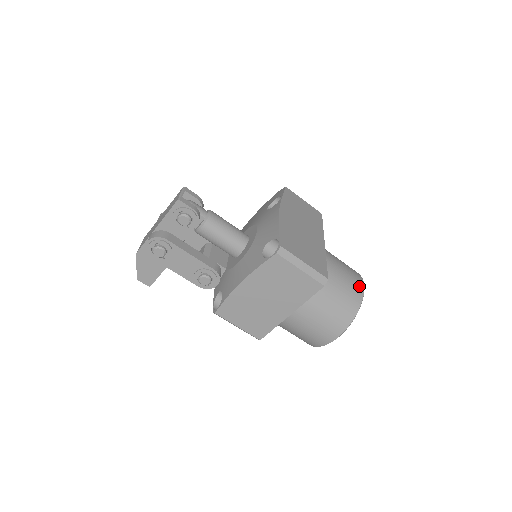
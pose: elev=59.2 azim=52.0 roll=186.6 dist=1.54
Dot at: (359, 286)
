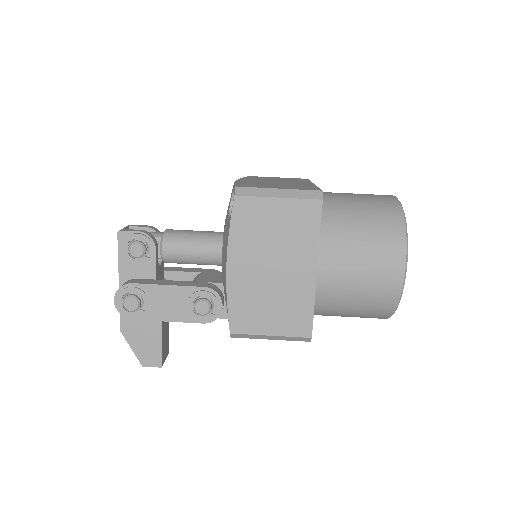
Dot at: (387, 198)
